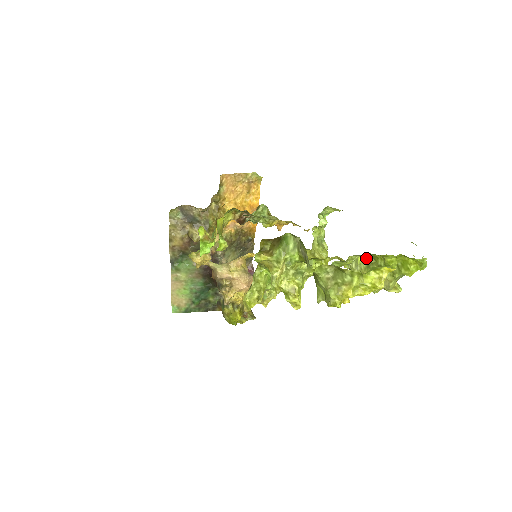
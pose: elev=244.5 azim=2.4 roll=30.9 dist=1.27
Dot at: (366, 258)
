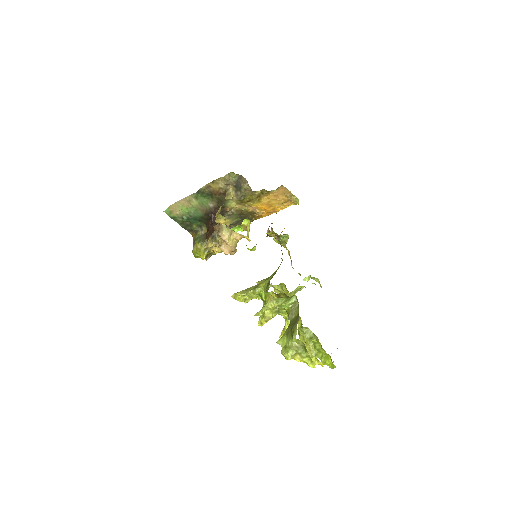
Dot at: occluded
